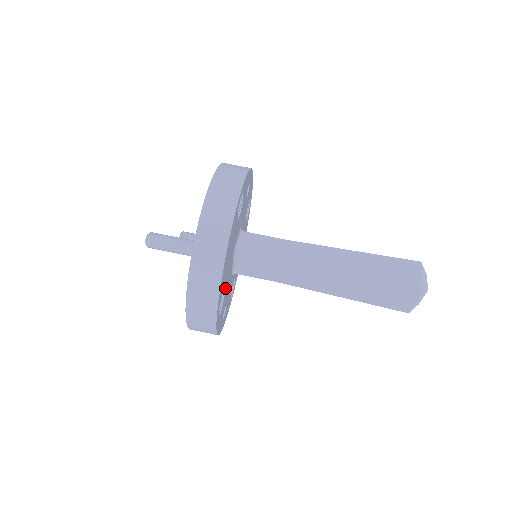
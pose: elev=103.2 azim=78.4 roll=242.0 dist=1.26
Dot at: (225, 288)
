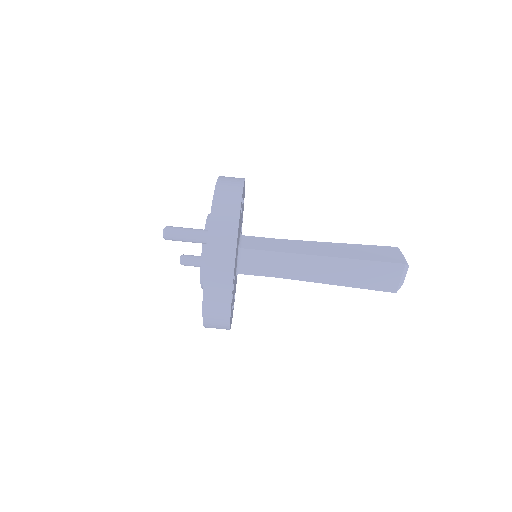
Dot at: (234, 277)
